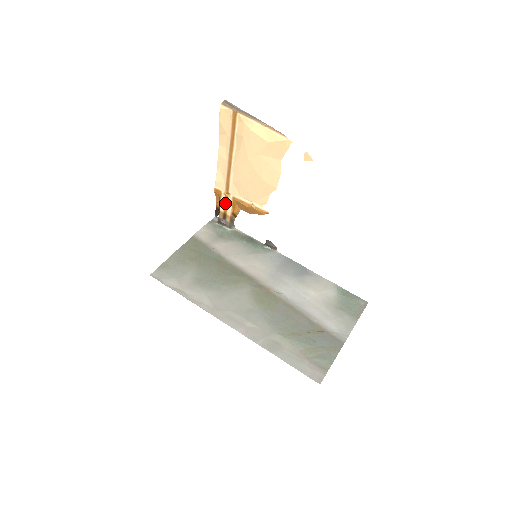
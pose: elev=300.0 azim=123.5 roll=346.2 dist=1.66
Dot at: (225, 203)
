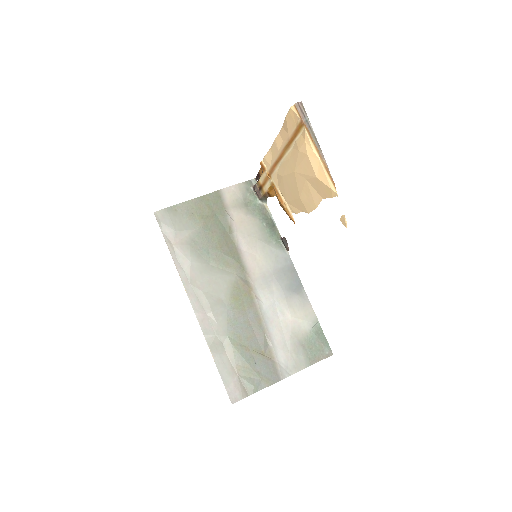
Dot at: (265, 180)
